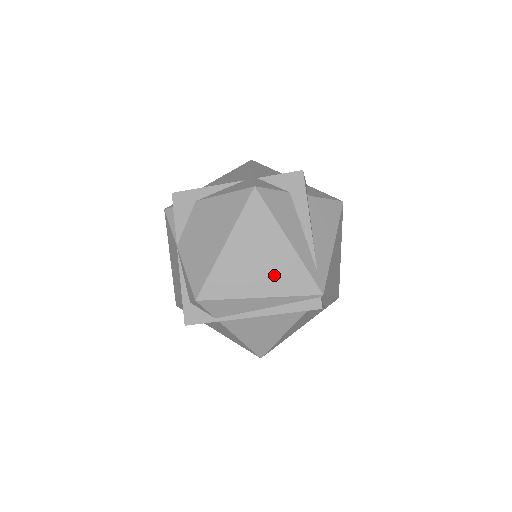
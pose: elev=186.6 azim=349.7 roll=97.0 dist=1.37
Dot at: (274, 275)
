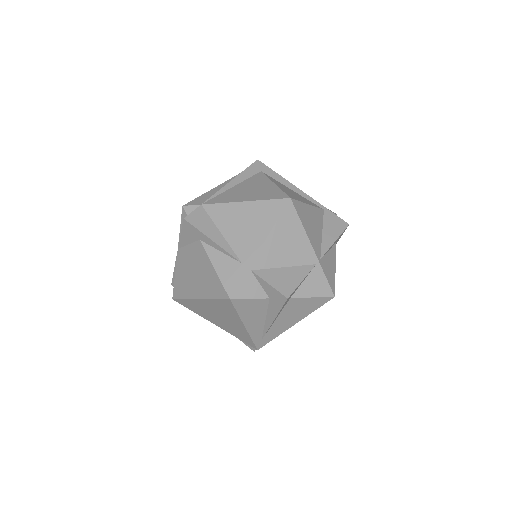
Dot at: (228, 327)
